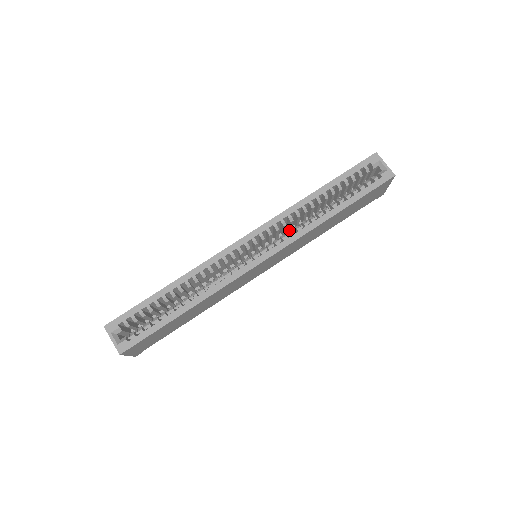
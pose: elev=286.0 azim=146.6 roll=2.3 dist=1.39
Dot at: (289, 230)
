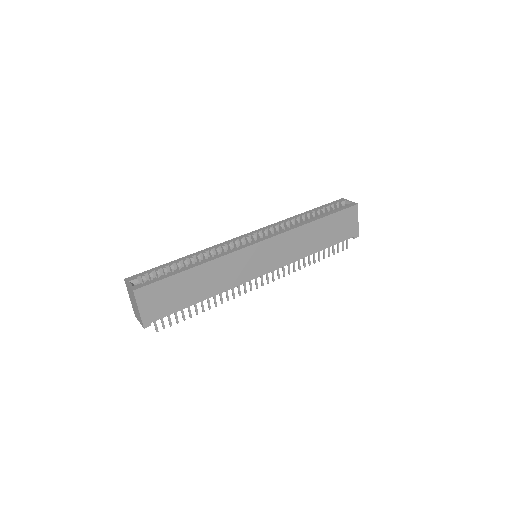
Dot at: occluded
